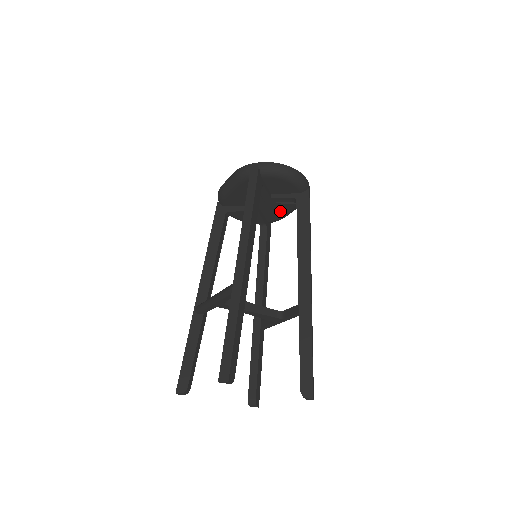
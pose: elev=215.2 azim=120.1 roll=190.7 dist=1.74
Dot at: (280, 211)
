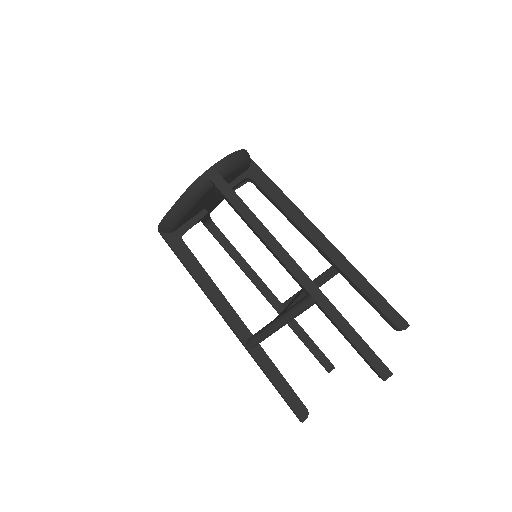
Dot at: (222, 198)
